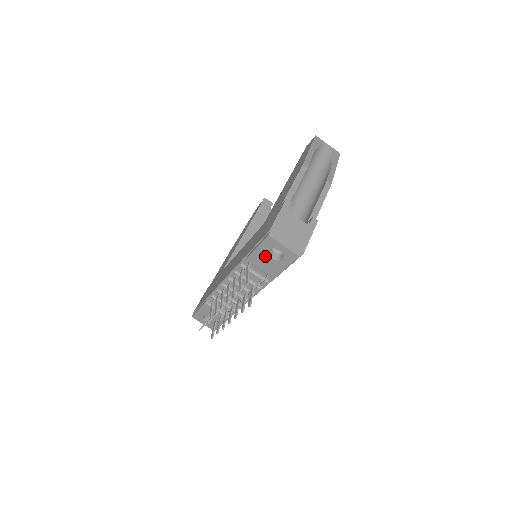
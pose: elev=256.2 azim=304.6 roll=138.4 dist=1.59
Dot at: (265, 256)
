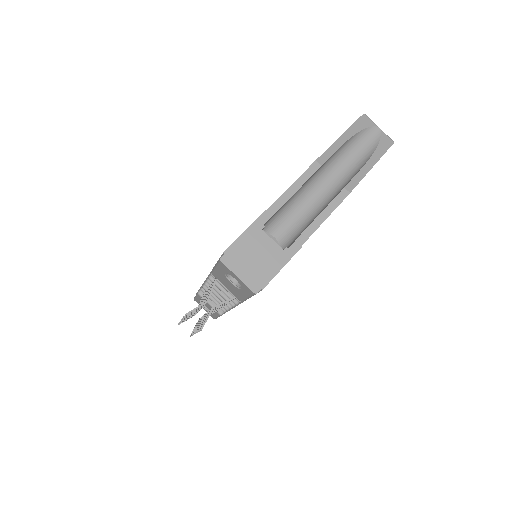
Dot at: (225, 278)
